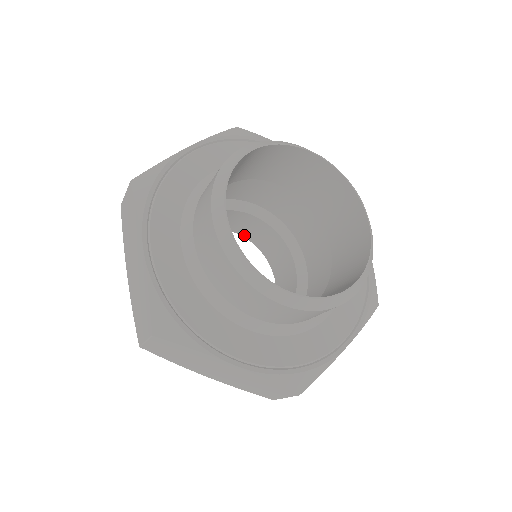
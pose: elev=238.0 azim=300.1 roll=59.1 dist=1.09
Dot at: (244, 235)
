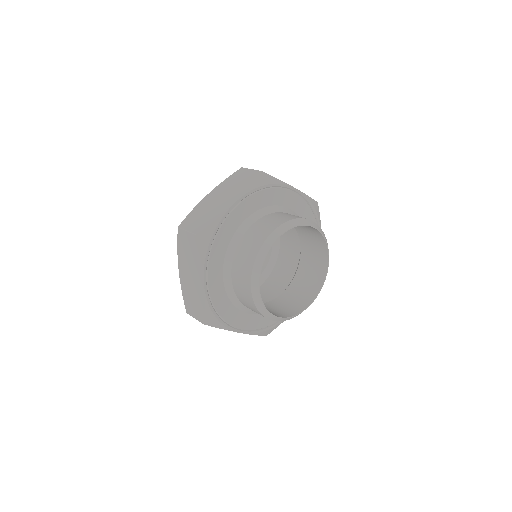
Dot at: occluded
